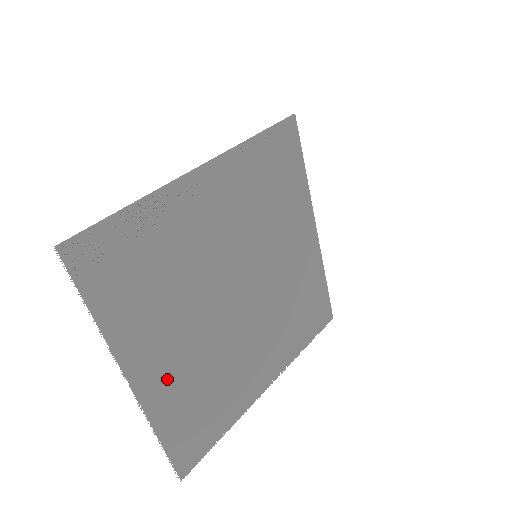
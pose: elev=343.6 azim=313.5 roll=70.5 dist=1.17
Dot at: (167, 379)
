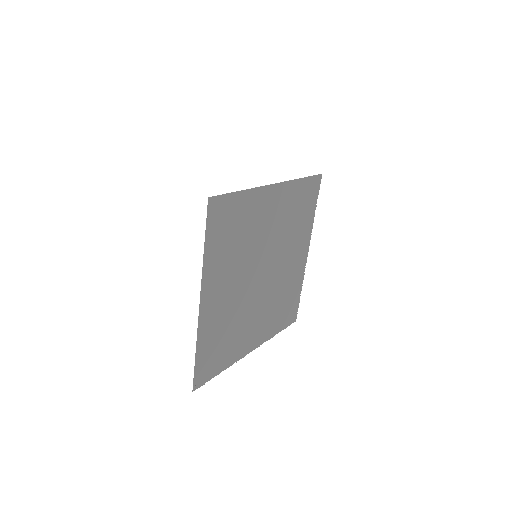
Dot at: (263, 329)
